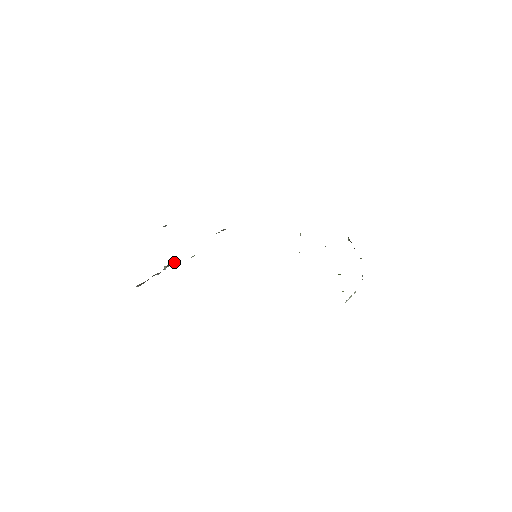
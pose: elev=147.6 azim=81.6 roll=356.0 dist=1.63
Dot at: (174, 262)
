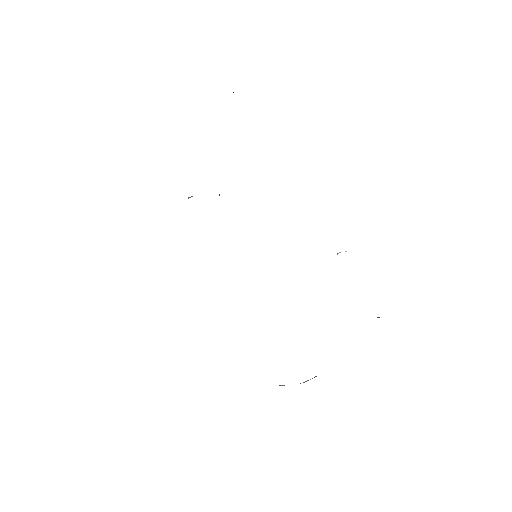
Dot at: occluded
